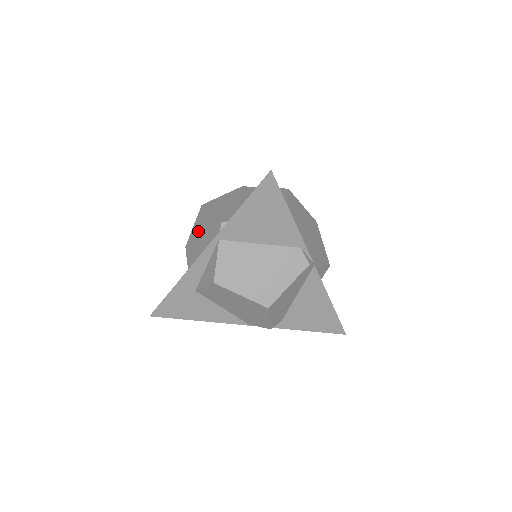
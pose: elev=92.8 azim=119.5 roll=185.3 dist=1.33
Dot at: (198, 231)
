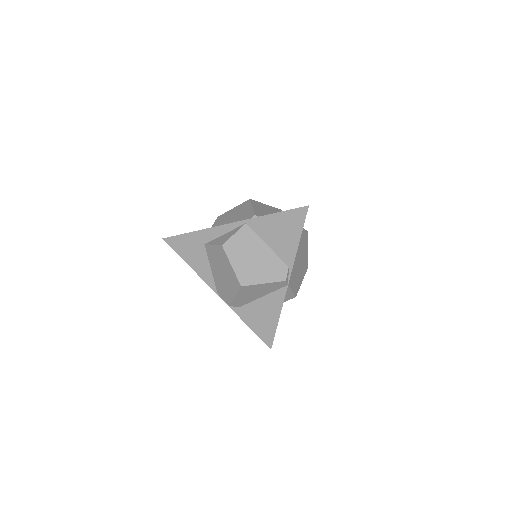
Dot at: (235, 212)
